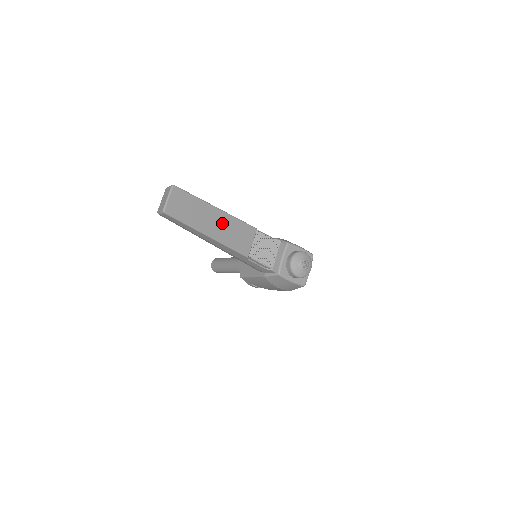
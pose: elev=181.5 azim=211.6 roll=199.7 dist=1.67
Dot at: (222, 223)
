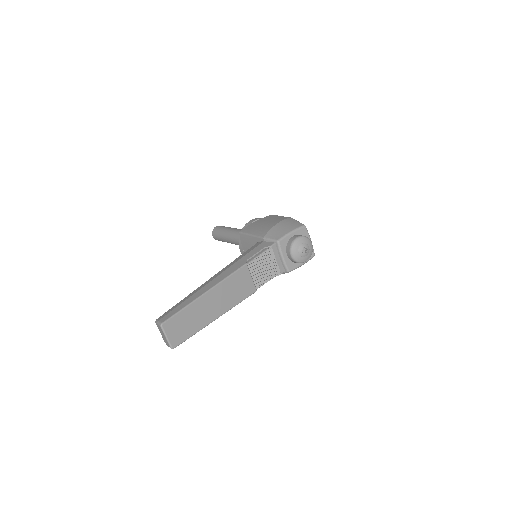
Dot at: (218, 297)
